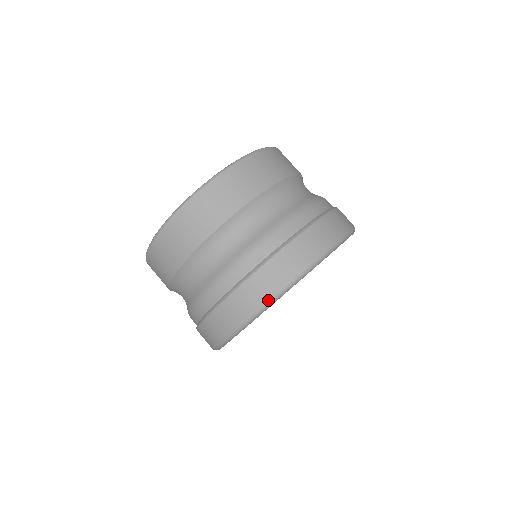
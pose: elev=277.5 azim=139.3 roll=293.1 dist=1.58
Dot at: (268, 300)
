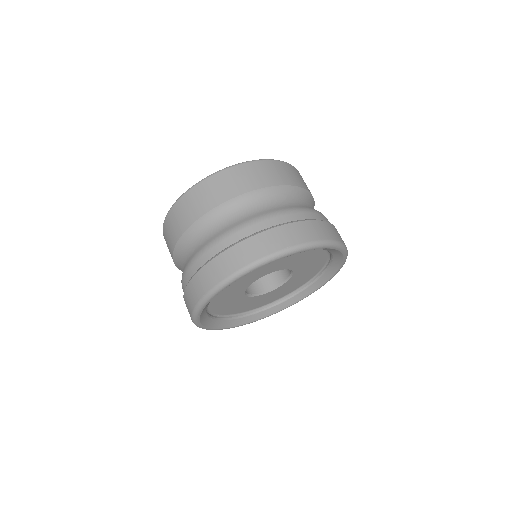
Dot at: (202, 298)
